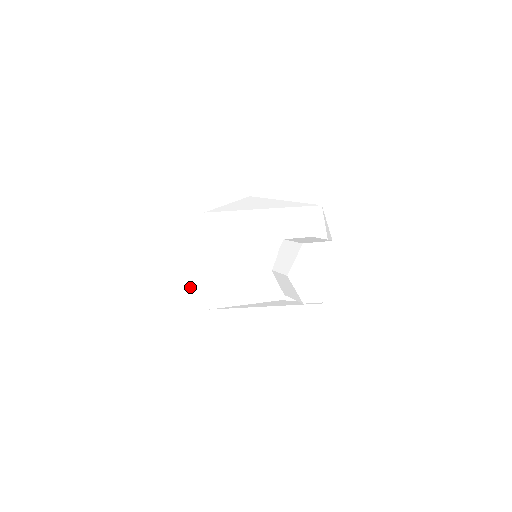
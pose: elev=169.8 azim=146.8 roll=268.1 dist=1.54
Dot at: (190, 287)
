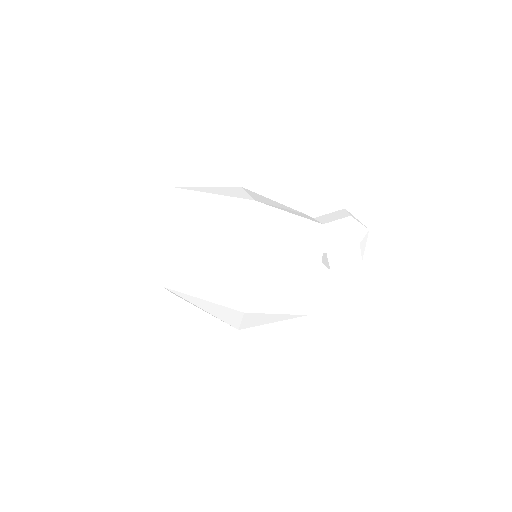
Dot at: (240, 228)
